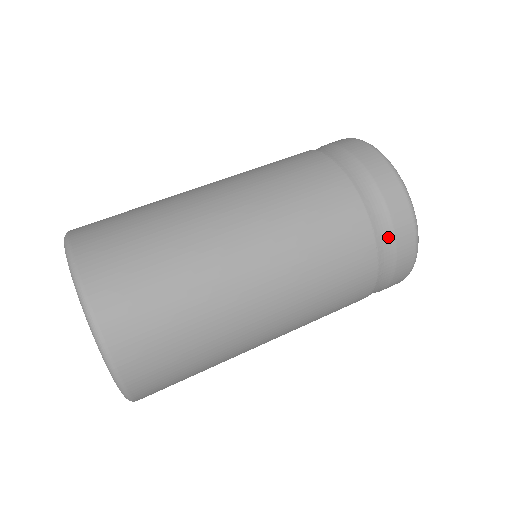
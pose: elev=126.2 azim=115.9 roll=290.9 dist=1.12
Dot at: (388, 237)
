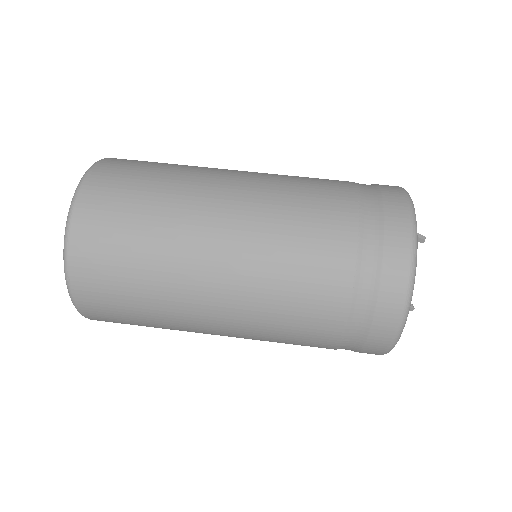
Dot at: occluded
